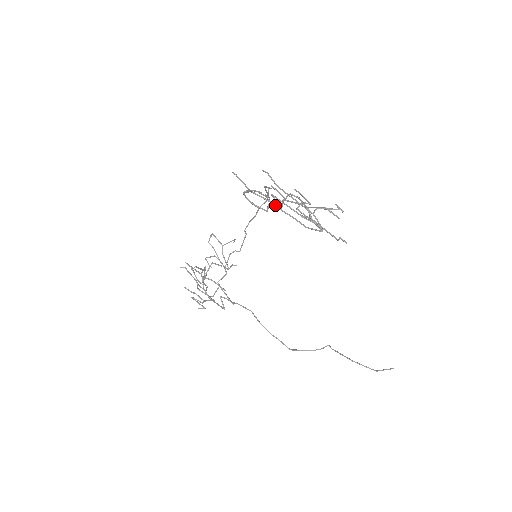
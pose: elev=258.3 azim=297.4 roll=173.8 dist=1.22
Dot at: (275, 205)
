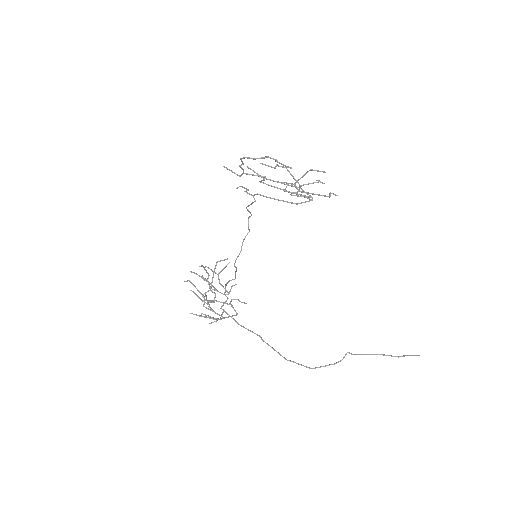
Dot at: (264, 196)
